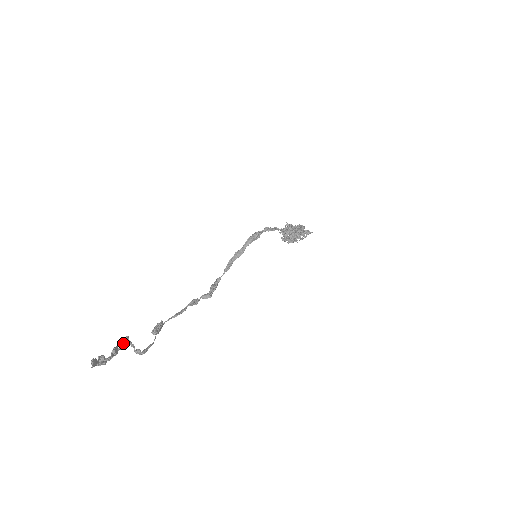
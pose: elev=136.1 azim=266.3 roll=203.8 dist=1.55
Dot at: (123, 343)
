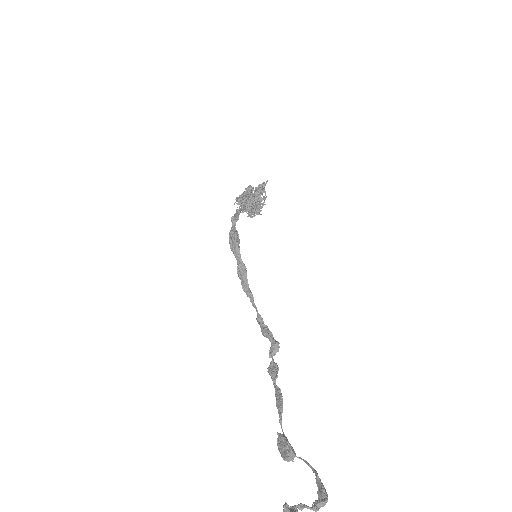
Dot at: out of frame
